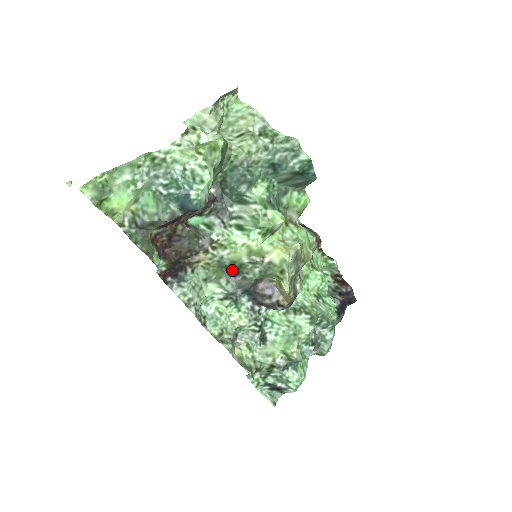
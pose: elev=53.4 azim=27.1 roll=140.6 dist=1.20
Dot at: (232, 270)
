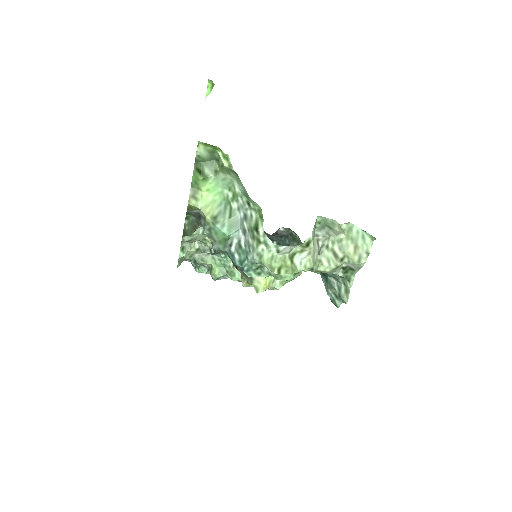
Dot at: occluded
